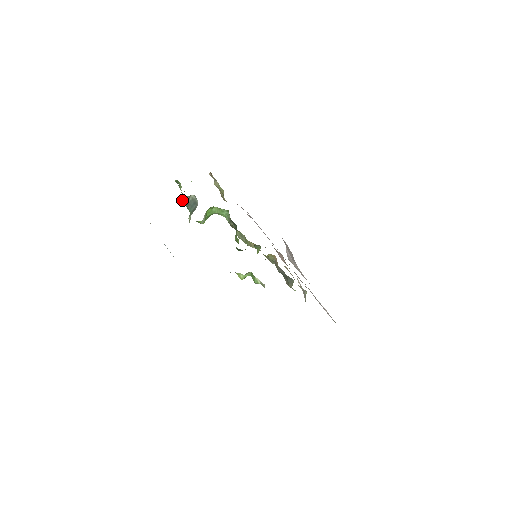
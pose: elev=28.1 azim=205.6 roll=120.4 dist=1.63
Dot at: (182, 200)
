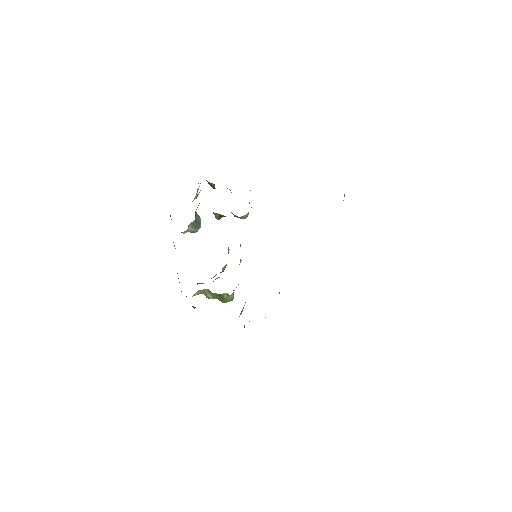
Dot at: occluded
